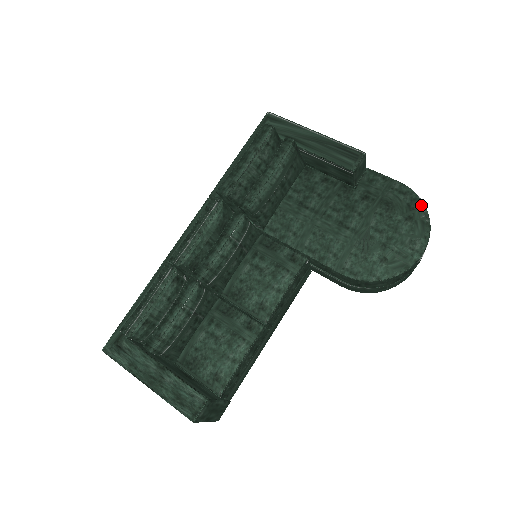
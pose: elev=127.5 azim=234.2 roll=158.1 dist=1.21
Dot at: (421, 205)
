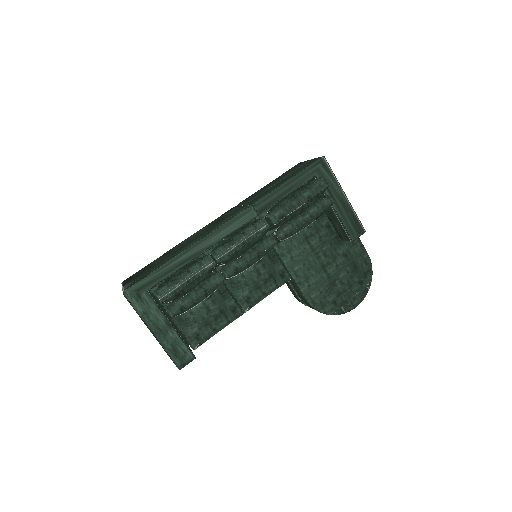
Dot at: (371, 276)
